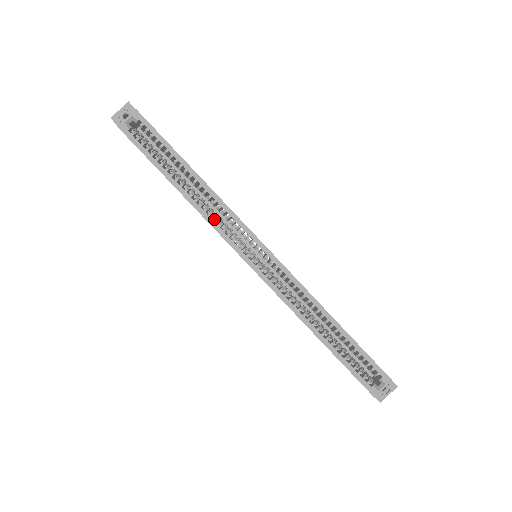
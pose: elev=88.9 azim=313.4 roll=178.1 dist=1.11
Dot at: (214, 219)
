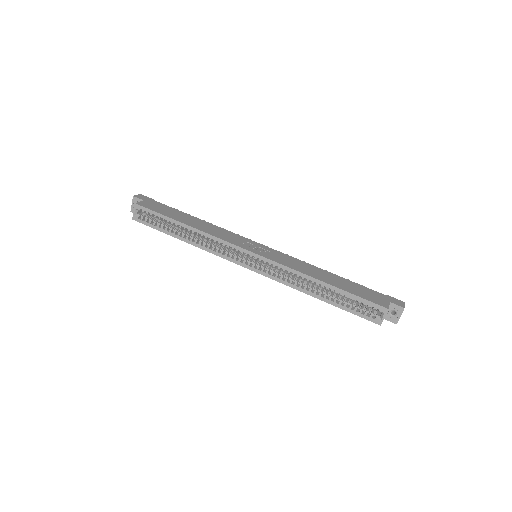
Dot at: (212, 249)
